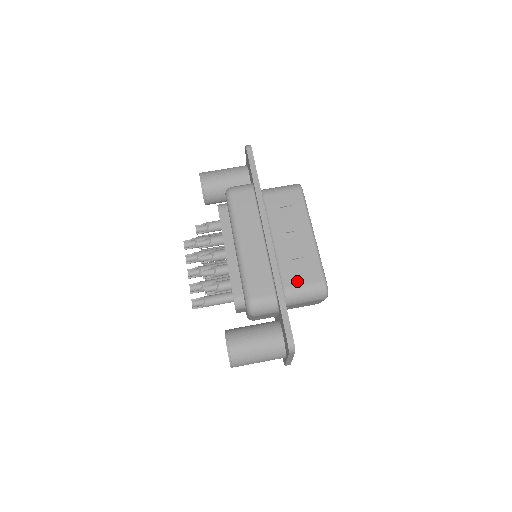
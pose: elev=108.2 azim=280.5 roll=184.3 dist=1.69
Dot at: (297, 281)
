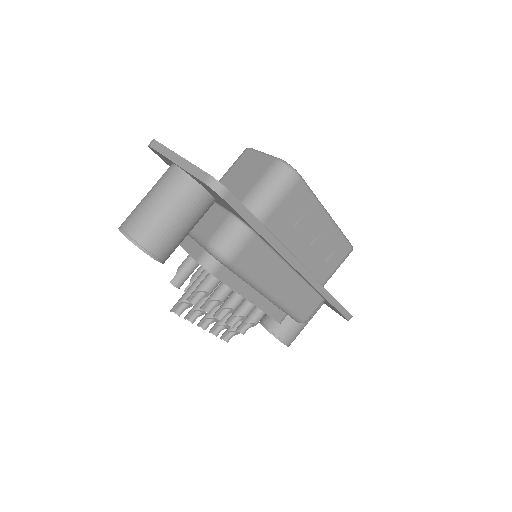
Dot at: (331, 269)
